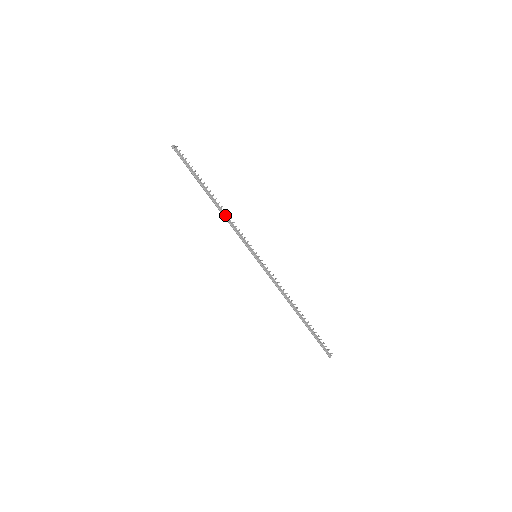
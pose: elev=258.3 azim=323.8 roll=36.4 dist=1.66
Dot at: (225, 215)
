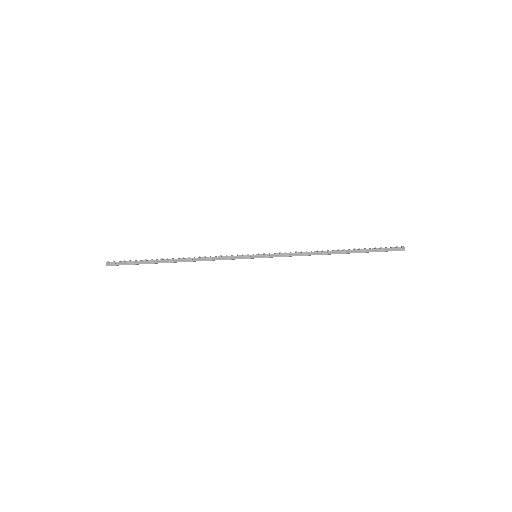
Dot at: (199, 259)
